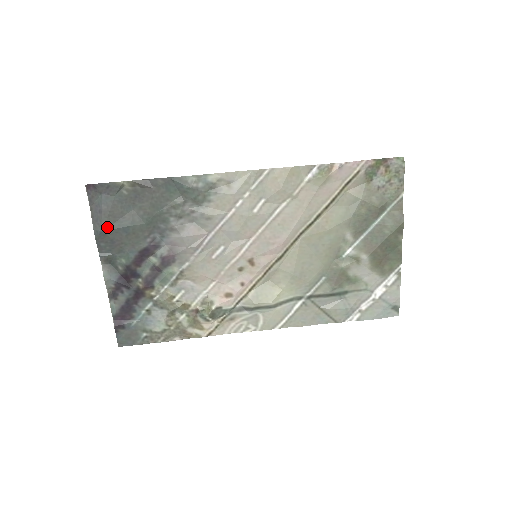
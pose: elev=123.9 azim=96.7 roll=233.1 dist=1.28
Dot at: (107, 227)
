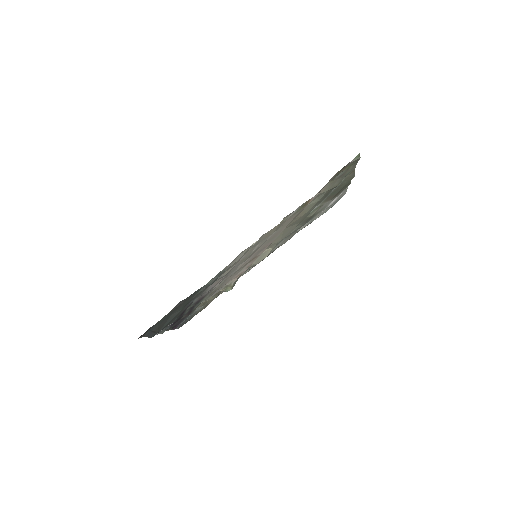
Dot at: (159, 331)
